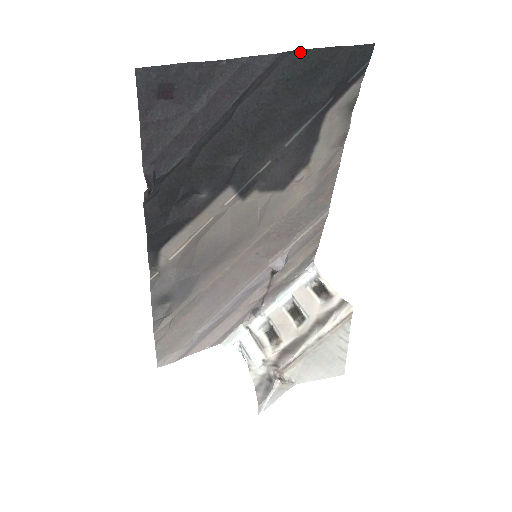
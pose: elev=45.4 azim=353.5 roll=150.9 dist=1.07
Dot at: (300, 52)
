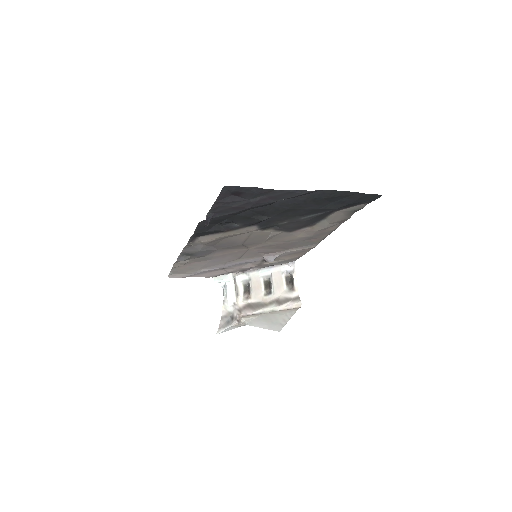
Dot at: (330, 190)
